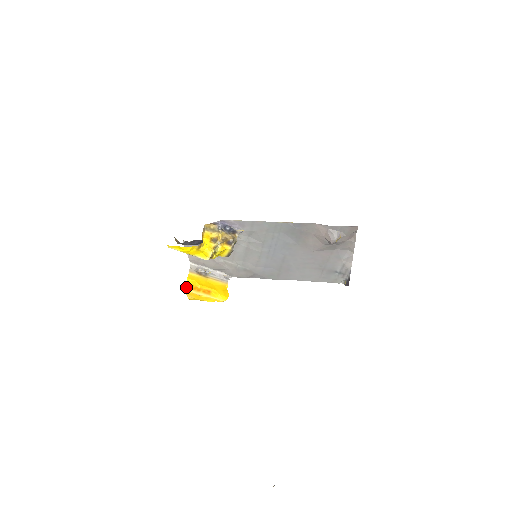
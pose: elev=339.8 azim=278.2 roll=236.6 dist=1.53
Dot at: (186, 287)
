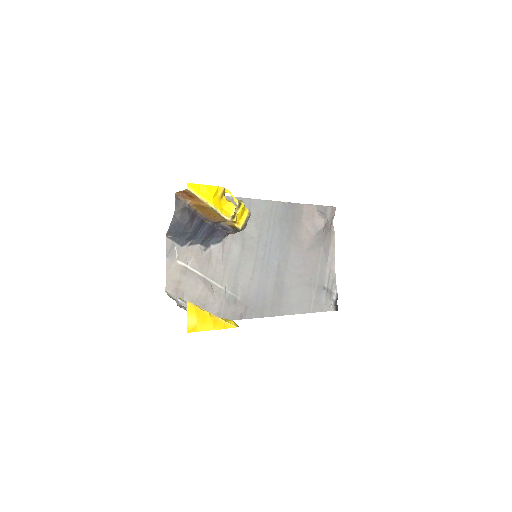
Dot at: occluded
